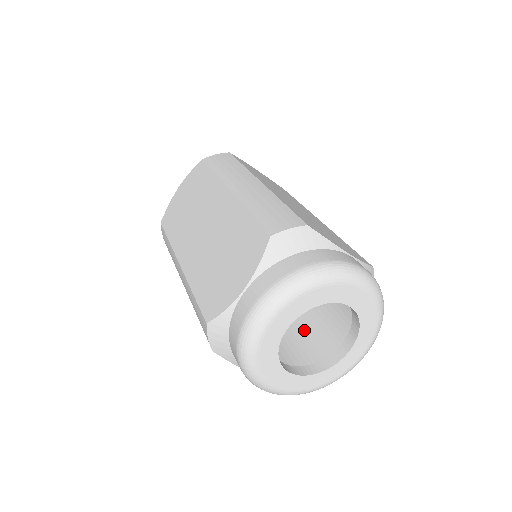
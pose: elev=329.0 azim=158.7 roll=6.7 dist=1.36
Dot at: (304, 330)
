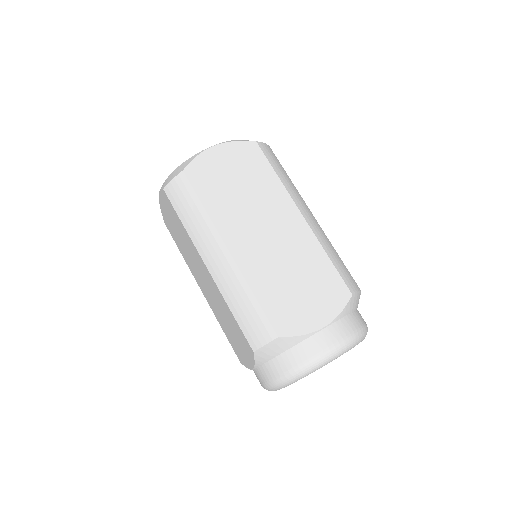
Dot at: occluded
